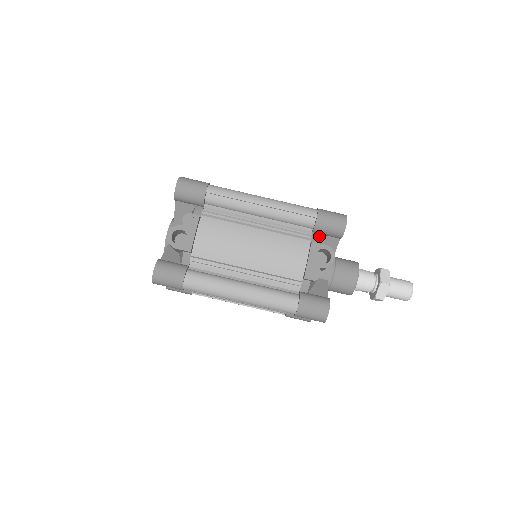
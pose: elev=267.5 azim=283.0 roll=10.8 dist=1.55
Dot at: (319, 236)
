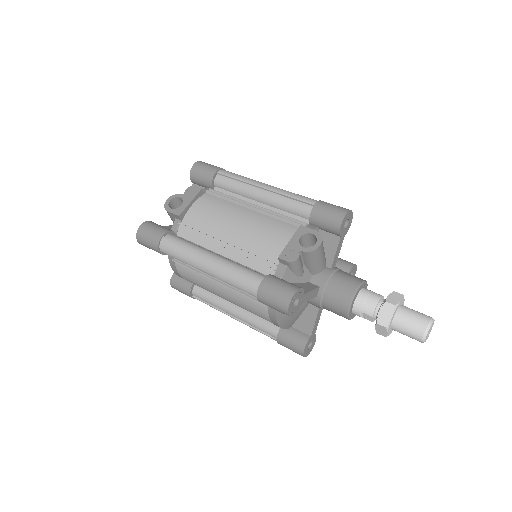
Dot at: (315, 228)
